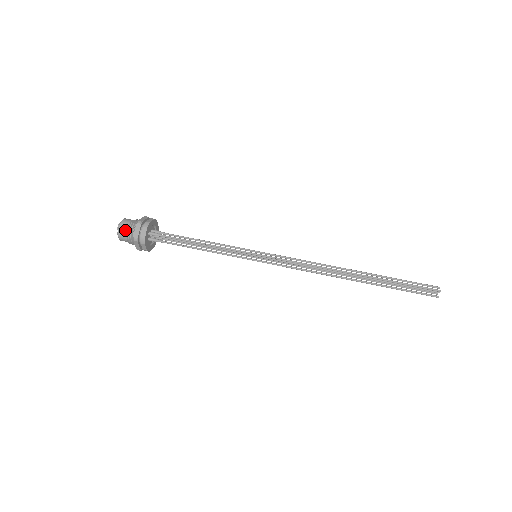
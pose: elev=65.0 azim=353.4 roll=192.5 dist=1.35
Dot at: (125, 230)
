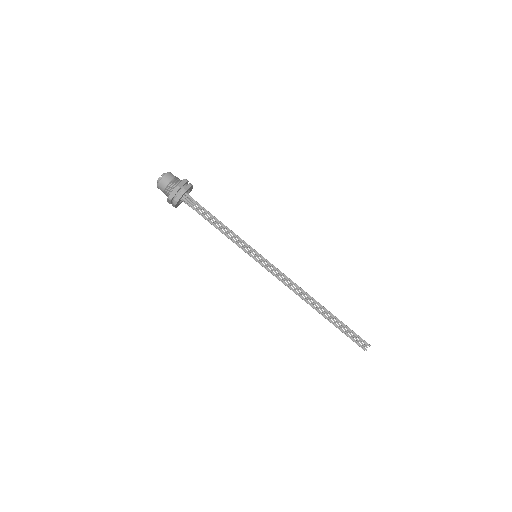
Dot at: (171, 178)
